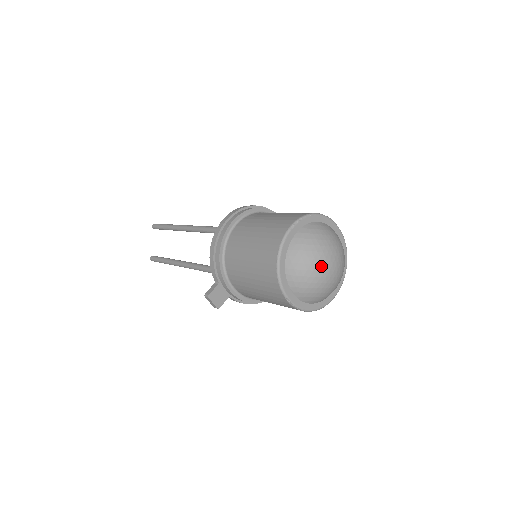
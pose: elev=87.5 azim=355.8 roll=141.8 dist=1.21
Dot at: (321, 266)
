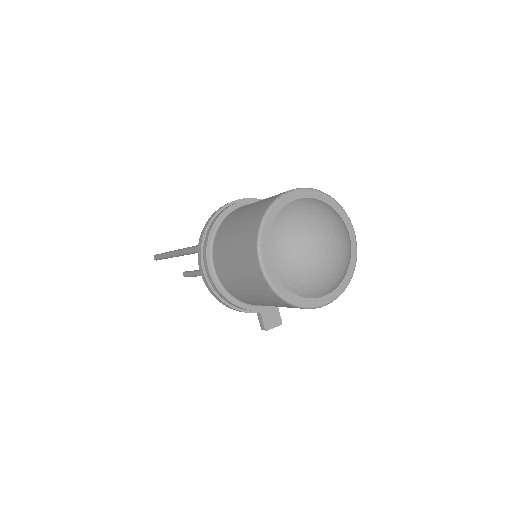
Dot at: (322, 262)
